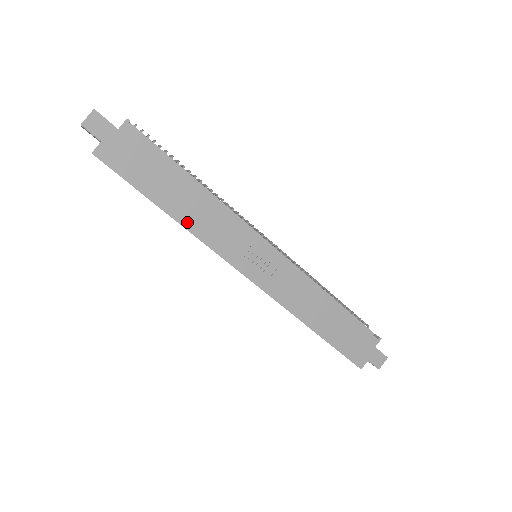
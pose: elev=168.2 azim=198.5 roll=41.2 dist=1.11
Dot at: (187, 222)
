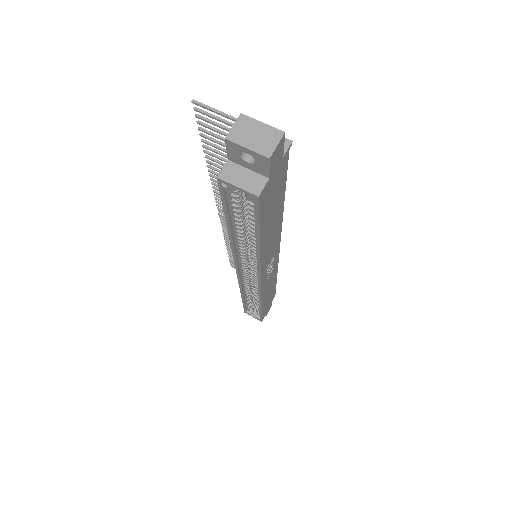
Dot at: (264, 250)
